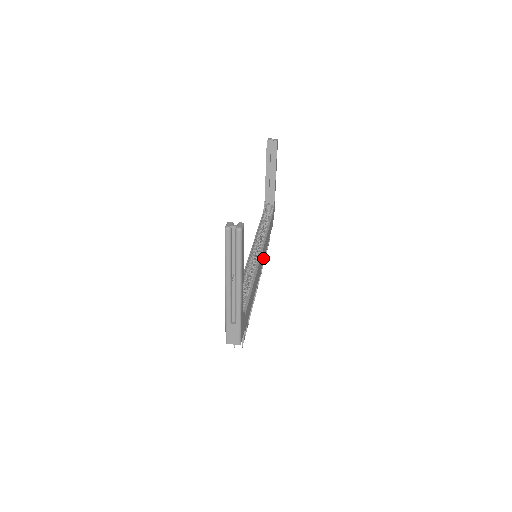
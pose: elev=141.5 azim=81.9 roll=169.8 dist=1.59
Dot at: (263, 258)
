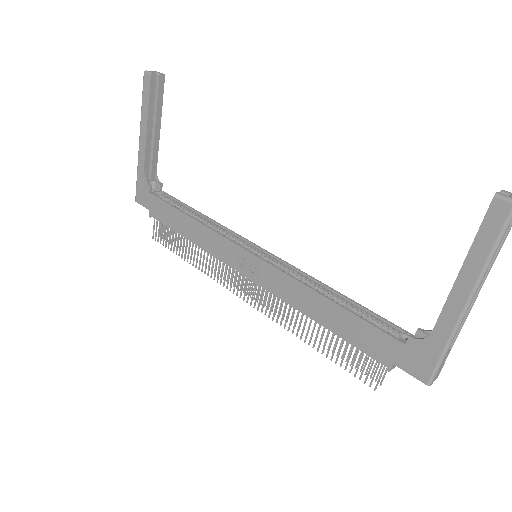
Dot at: occluded
